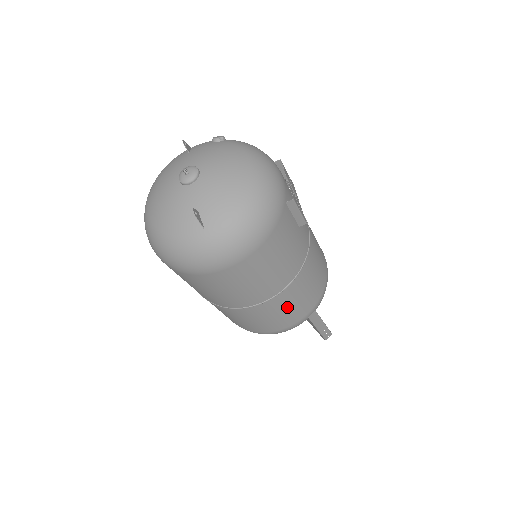
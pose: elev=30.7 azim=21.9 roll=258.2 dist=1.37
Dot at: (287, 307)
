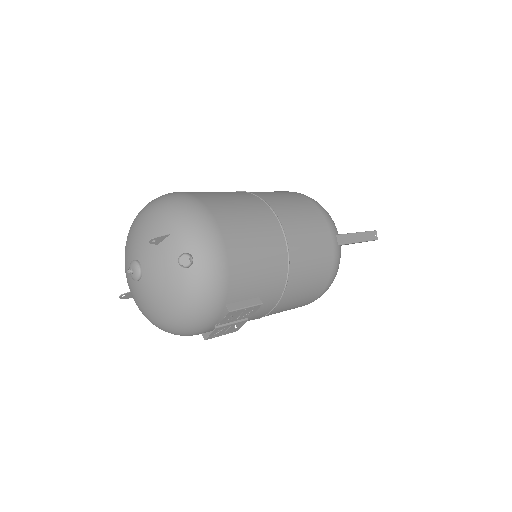
Dot at: occluded
